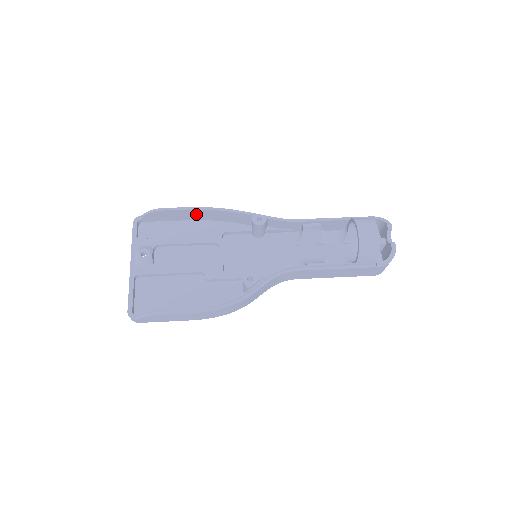
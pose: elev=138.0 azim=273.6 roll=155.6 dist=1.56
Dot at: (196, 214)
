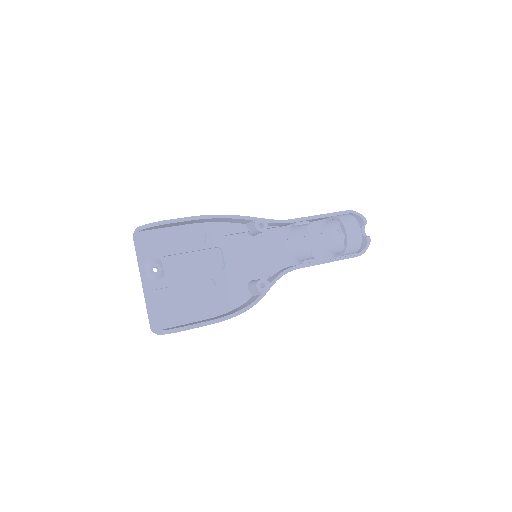
Dot at: (197, 221)
